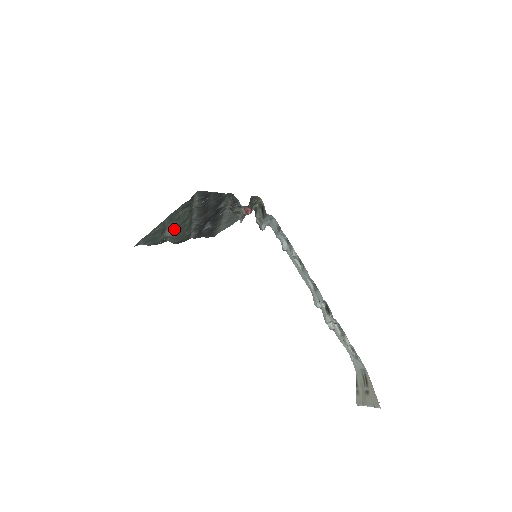
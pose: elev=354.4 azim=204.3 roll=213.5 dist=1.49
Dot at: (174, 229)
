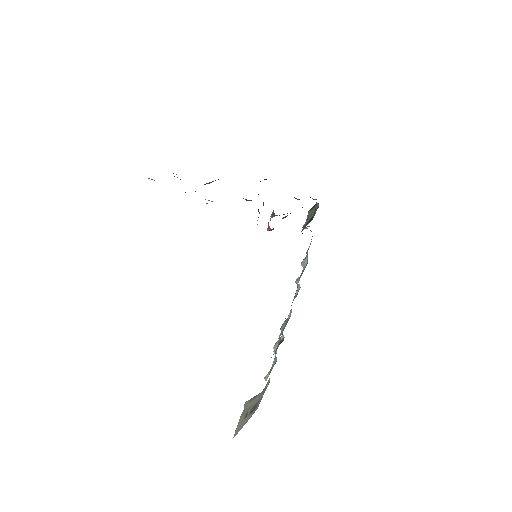
Dot at: occluded
